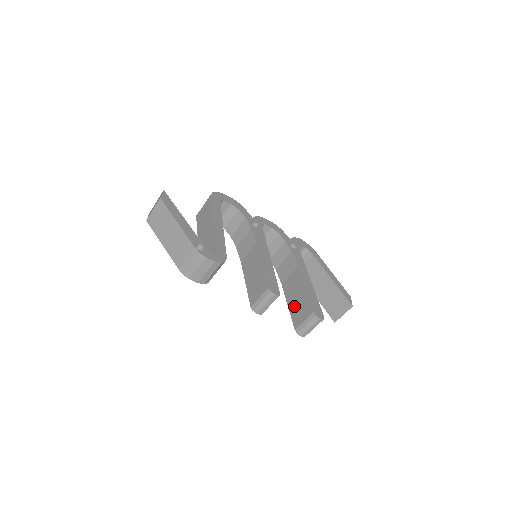
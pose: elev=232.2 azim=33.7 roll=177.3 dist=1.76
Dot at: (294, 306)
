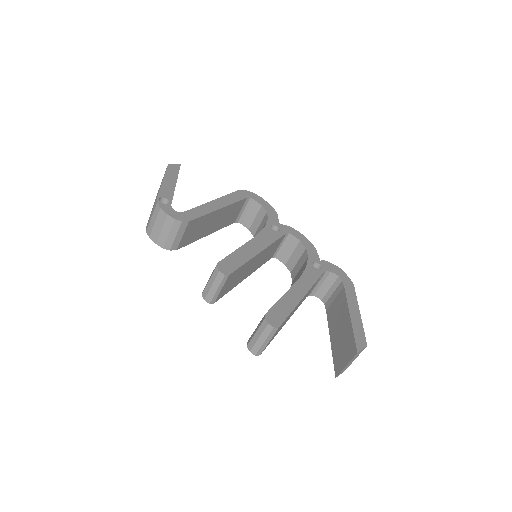
Dot at: occluded
